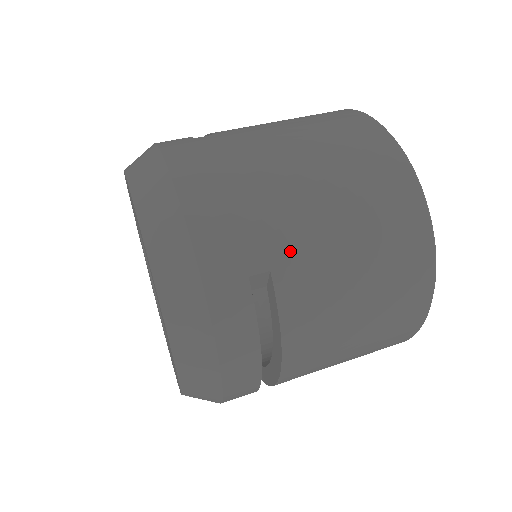
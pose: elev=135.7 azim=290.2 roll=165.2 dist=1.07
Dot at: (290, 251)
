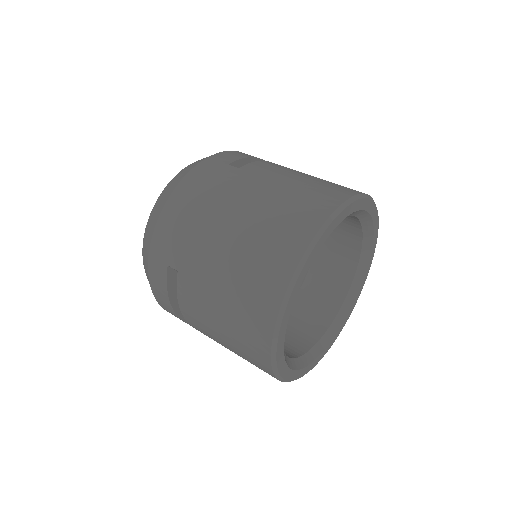
Dot at: (191, 269)
